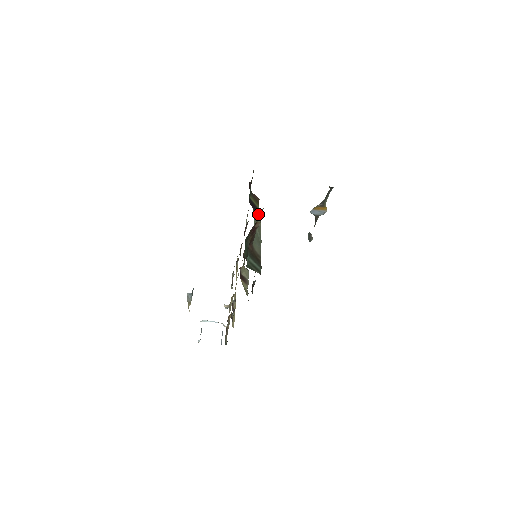
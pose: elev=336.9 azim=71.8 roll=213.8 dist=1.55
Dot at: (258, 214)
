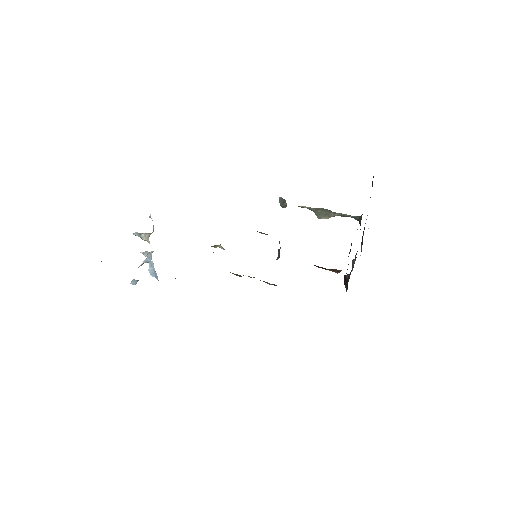
Dot at: occluded
